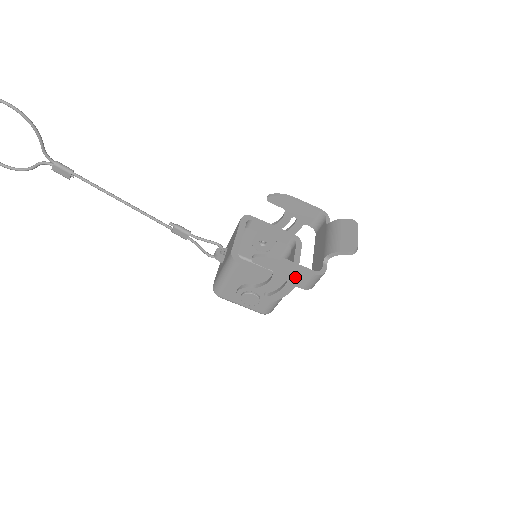
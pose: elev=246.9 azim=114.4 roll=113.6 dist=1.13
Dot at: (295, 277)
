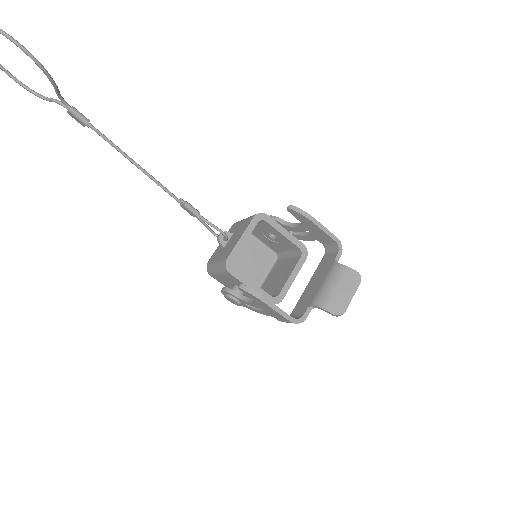
Dot at: (274, 314)
